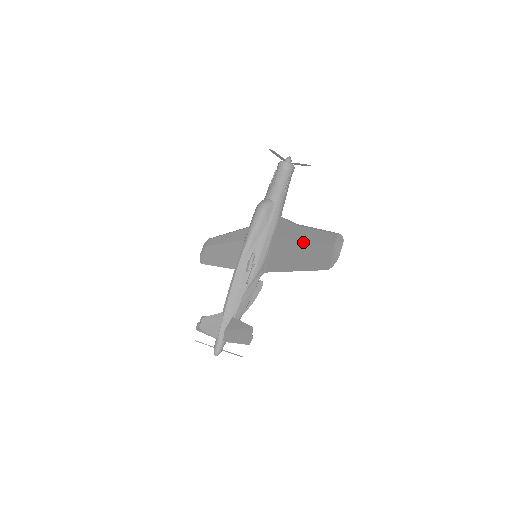
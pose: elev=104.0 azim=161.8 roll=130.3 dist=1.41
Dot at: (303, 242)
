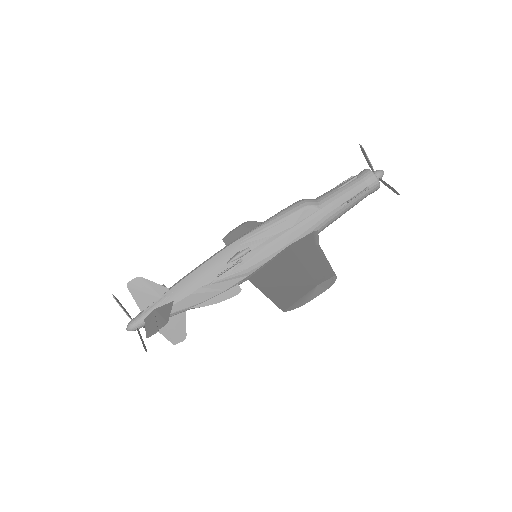
Dot at: (300, 265)
